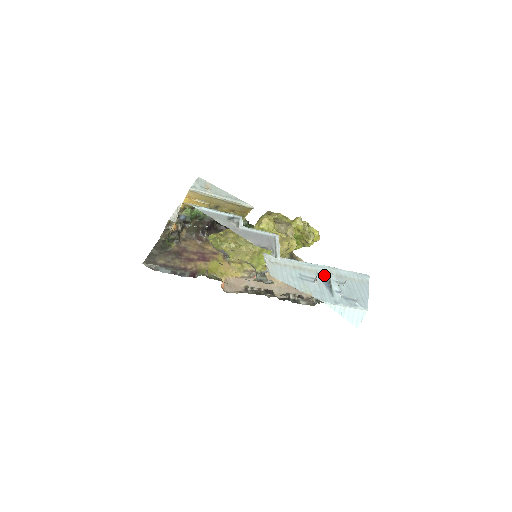
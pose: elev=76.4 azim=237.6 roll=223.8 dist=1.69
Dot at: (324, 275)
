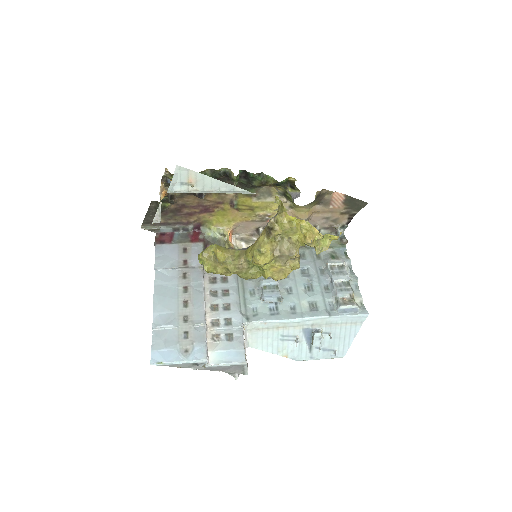
Dot at: (310, 329)
